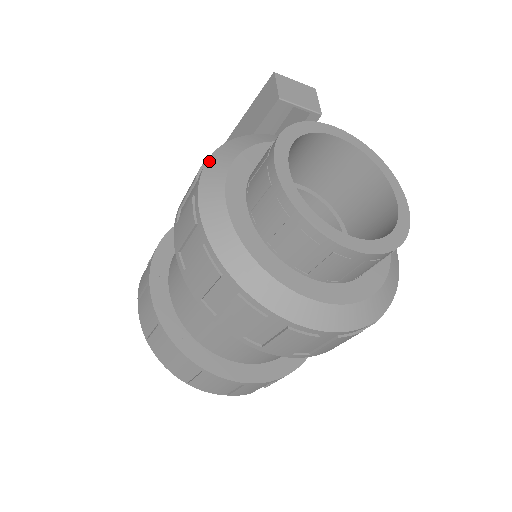
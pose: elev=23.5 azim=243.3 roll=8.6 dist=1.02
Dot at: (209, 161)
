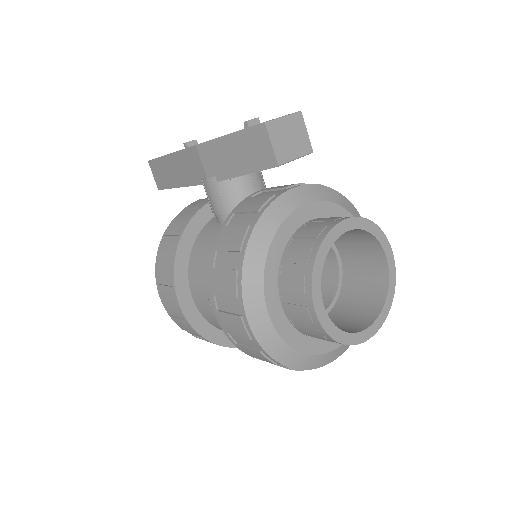
Dot at: (244, 281)
